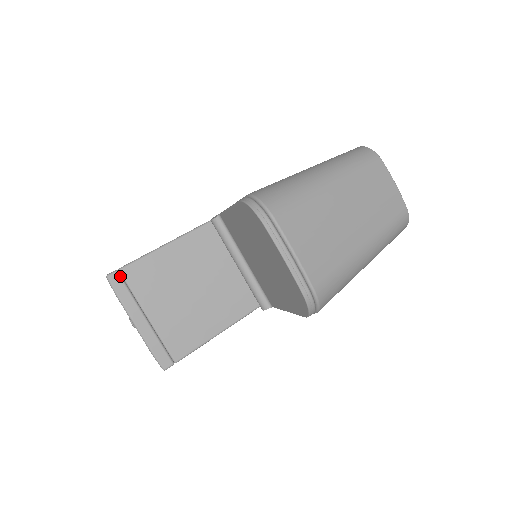
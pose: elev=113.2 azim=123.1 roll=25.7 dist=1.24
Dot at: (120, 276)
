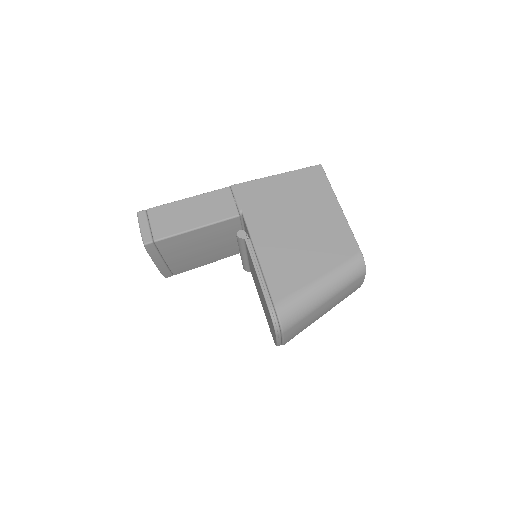
Dot at: (154, 245)
